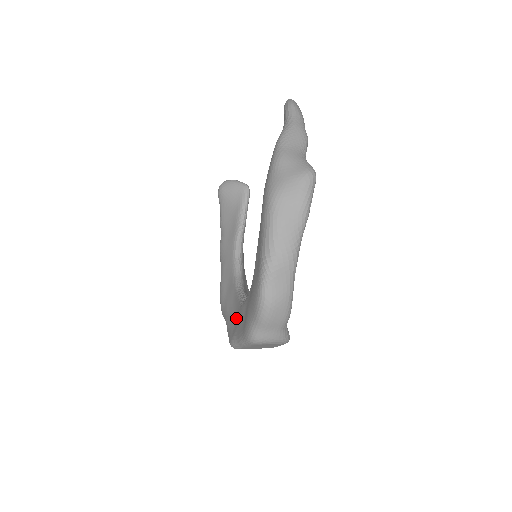
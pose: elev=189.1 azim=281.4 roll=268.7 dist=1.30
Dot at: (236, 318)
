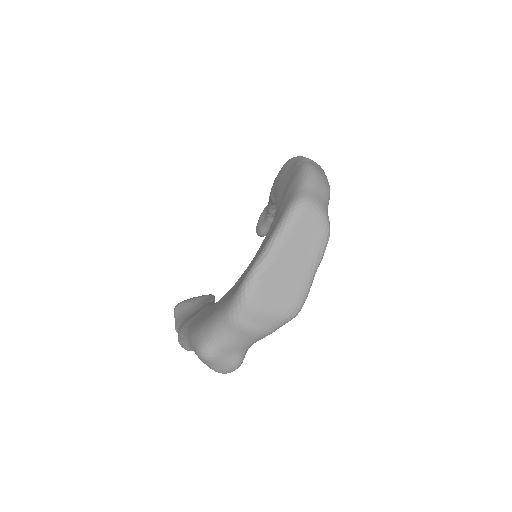
Dot at: (248, 269)
